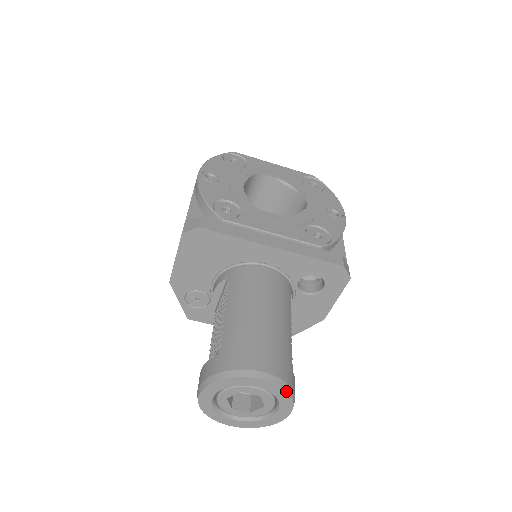
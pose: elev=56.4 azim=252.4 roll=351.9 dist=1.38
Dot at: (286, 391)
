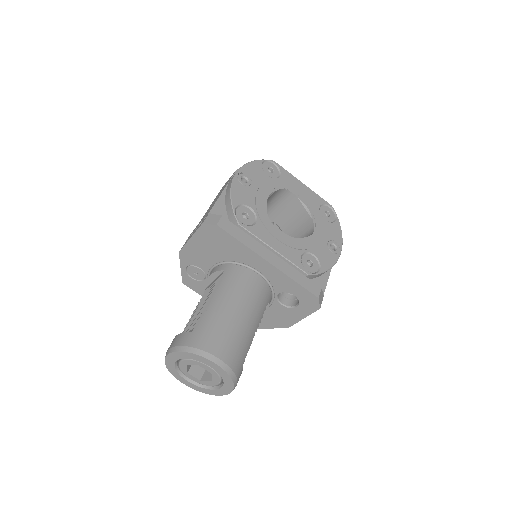
Dot at: (231, 379)
